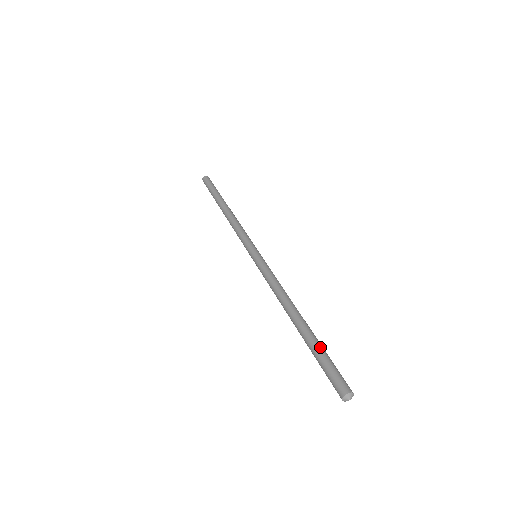
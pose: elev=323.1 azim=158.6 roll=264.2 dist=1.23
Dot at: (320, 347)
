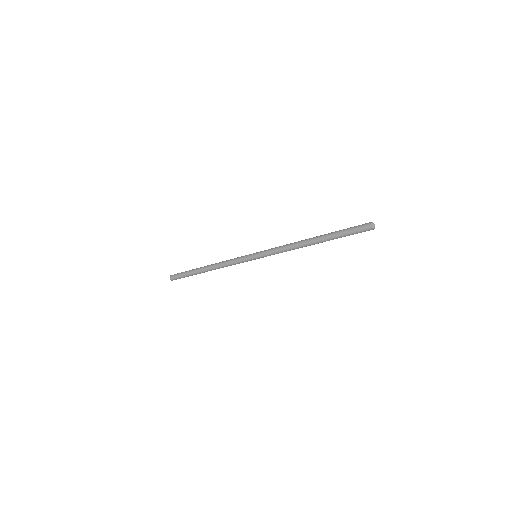
Dot at: occluded
